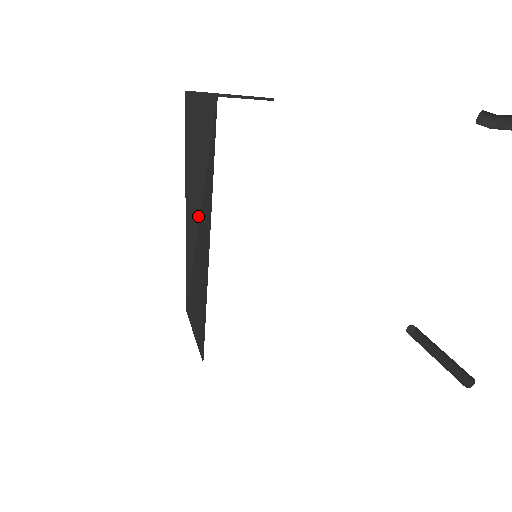
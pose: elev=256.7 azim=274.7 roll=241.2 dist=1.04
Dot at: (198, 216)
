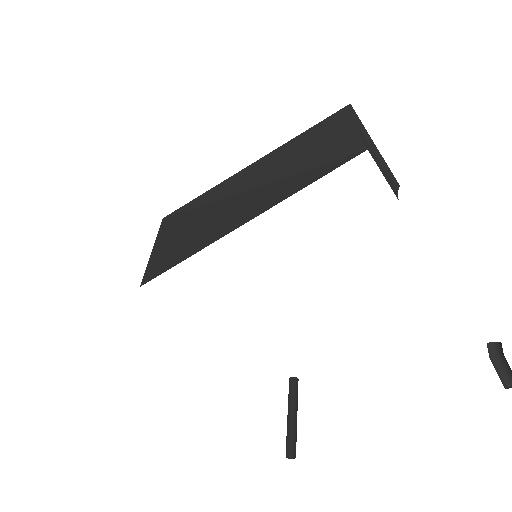
Dot at: (249, 186)
